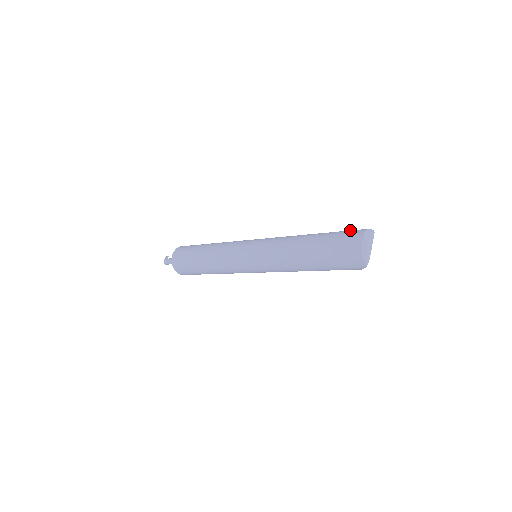
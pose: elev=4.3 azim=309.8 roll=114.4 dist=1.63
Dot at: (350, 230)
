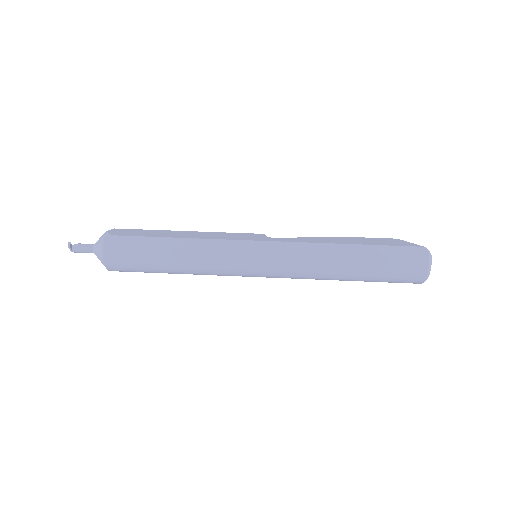
Dot at: (405, 261)
